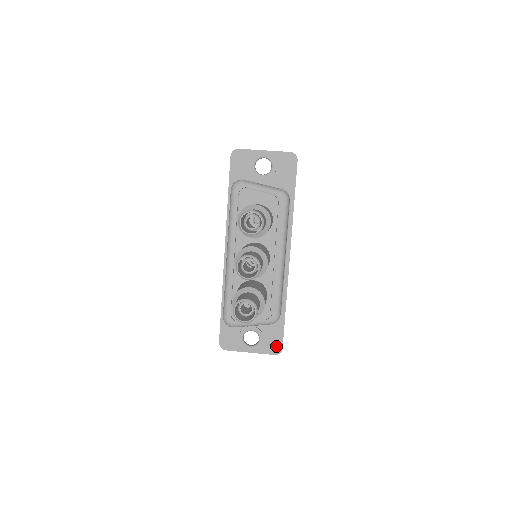
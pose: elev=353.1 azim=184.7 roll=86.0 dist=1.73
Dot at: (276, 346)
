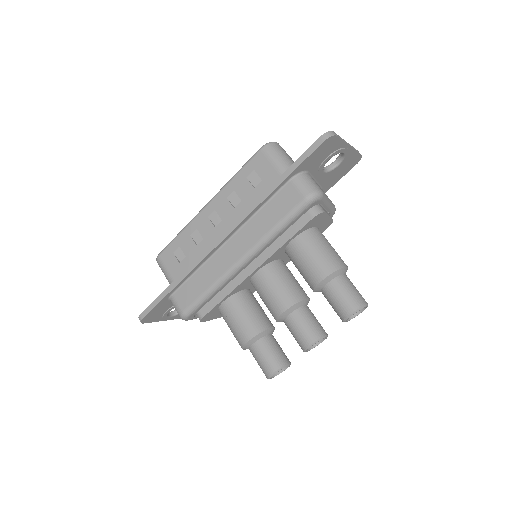
Dot at: occluded
